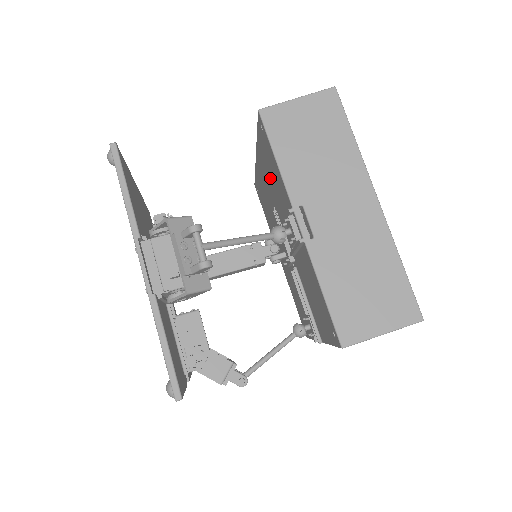
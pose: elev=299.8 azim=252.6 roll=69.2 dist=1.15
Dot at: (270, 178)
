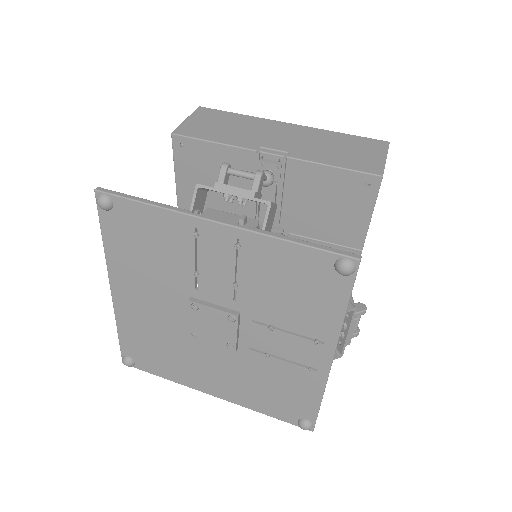
Dot at: (212, 192)
